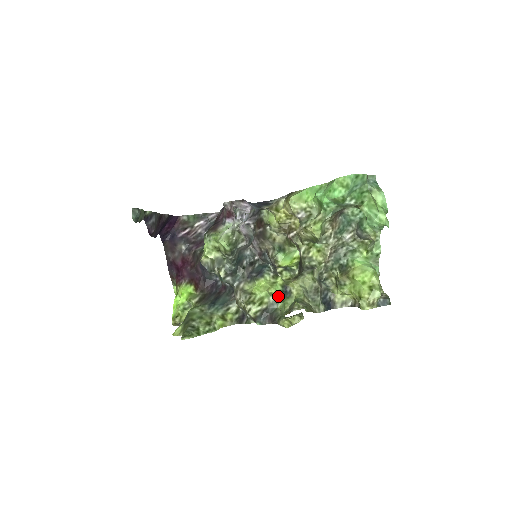
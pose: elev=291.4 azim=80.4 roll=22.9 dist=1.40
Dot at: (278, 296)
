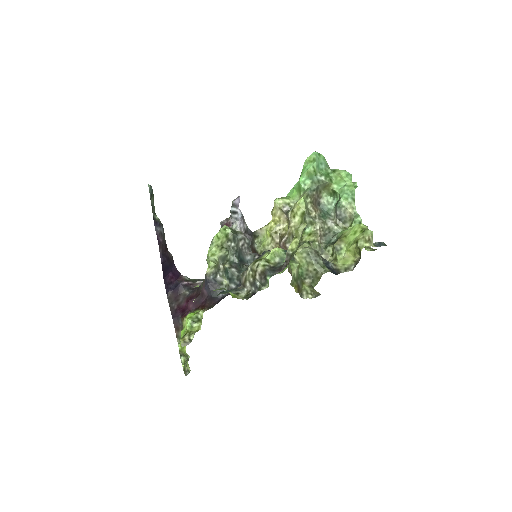
Dot at: (282, 253)
